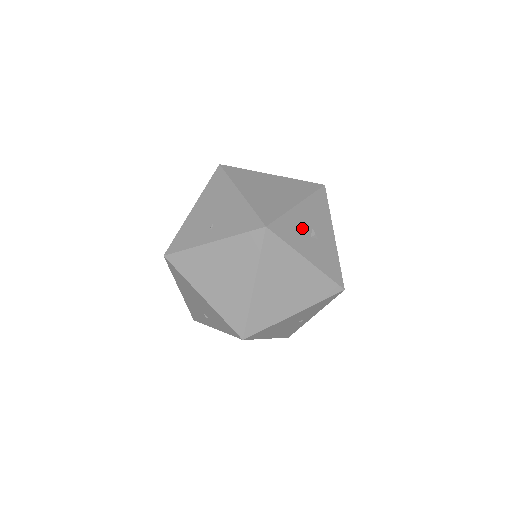
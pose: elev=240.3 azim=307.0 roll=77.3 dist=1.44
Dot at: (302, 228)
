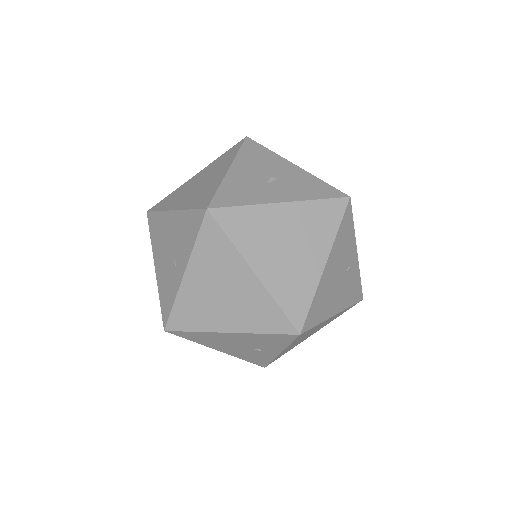
Dot at: (251, 183)
